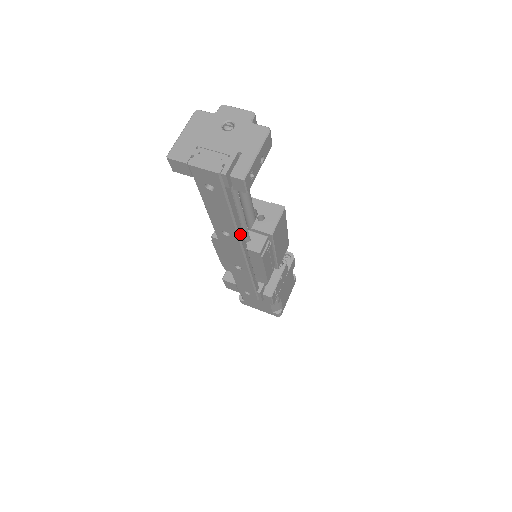
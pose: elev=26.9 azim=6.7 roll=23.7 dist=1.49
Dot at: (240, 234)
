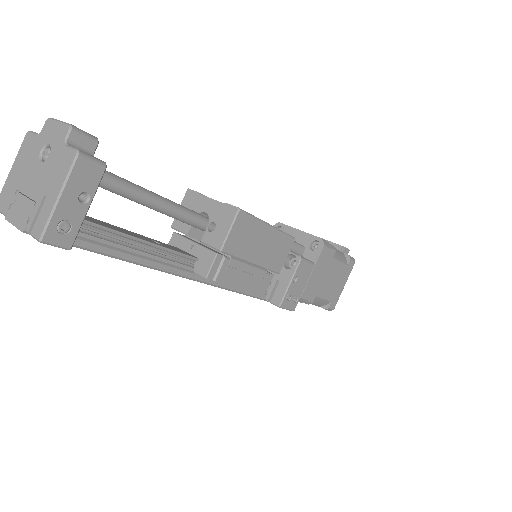
Dot at: (157, 266)
